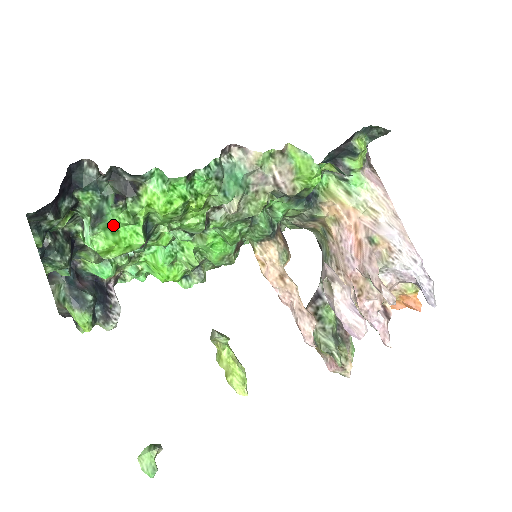
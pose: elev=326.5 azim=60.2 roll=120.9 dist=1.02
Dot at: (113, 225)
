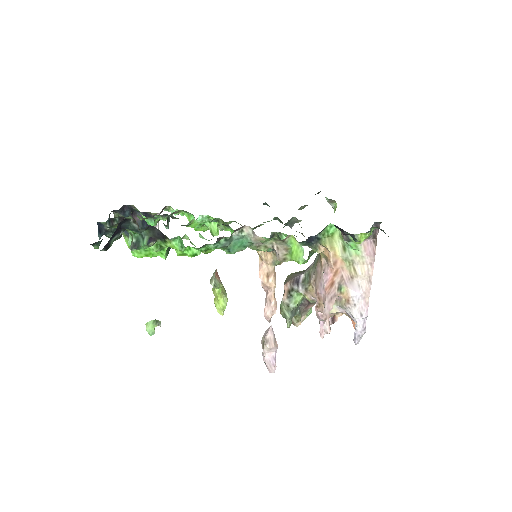
Dot at: (146, 248)
